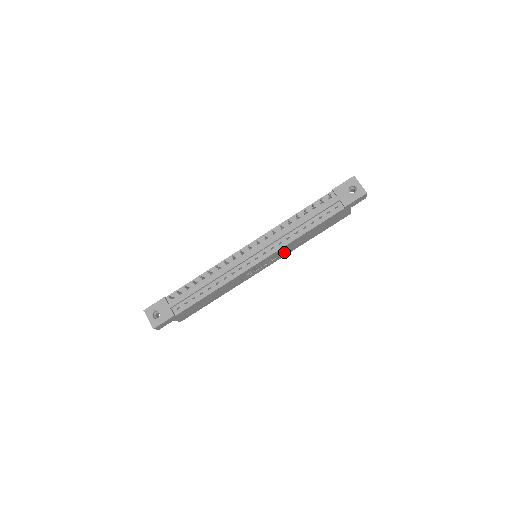
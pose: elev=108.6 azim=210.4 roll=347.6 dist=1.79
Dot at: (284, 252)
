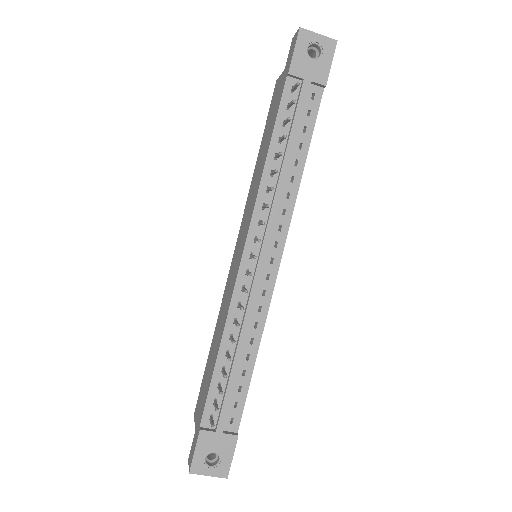
Dot at: occluded
